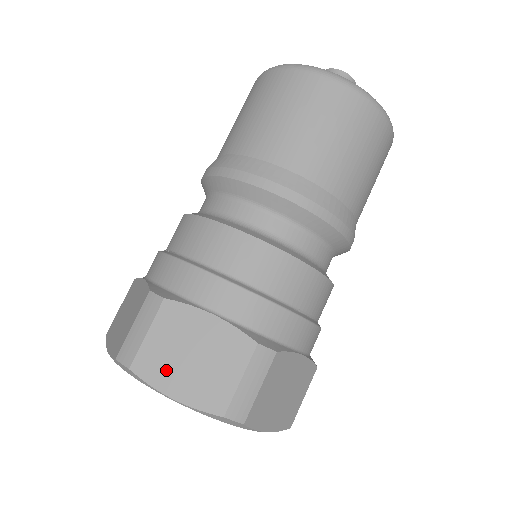
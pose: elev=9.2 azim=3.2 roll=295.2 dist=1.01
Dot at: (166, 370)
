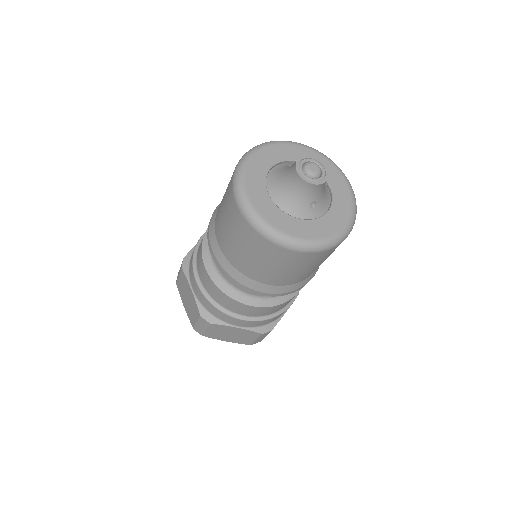
Dot at: (183, 295)
